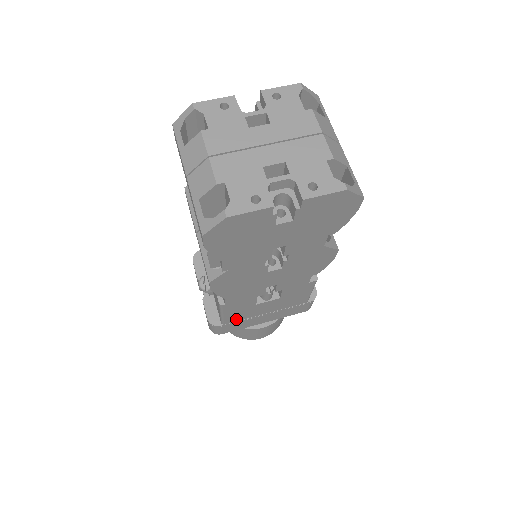
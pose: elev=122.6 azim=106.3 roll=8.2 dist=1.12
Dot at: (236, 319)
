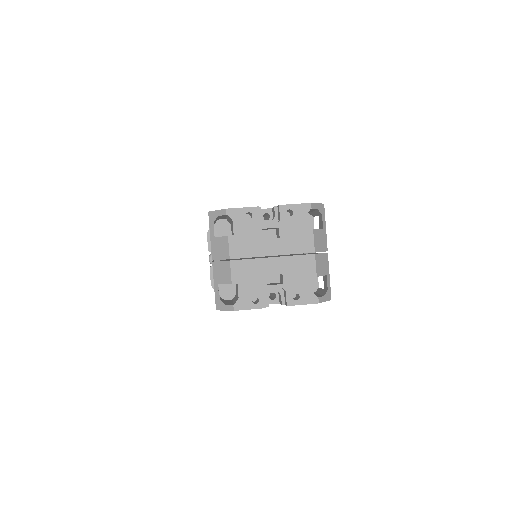
Dot at: occluded
